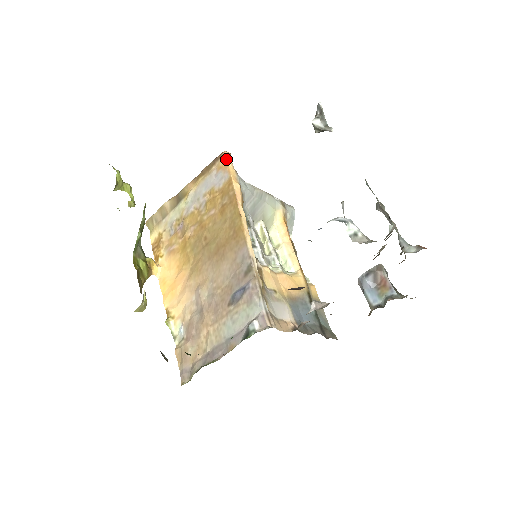
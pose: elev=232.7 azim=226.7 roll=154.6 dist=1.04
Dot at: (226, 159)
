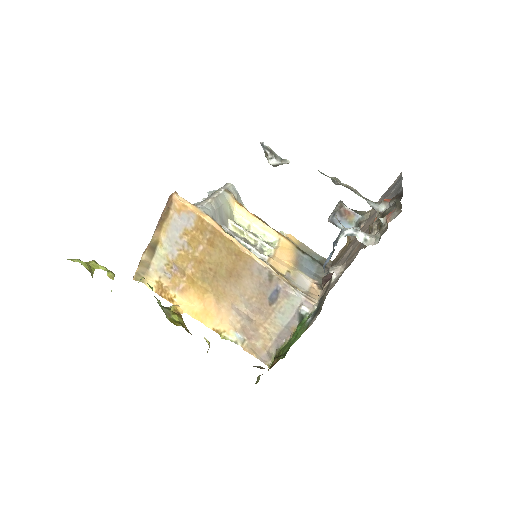
Dot at: (180, 201)
